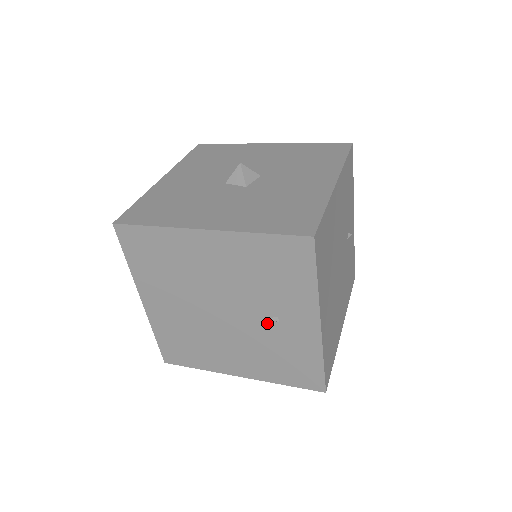
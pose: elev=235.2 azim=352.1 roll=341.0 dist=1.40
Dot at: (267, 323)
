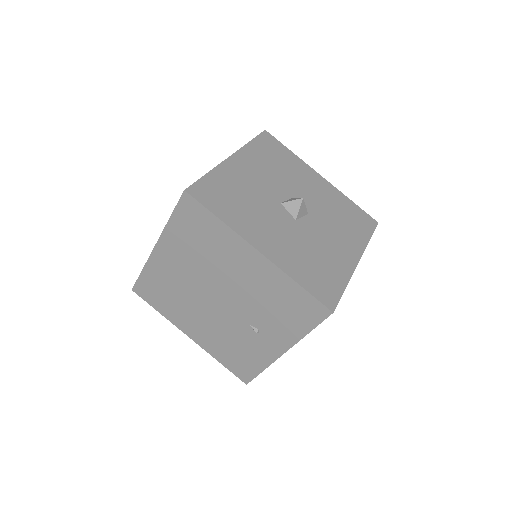
Dot at: (246, 327)
